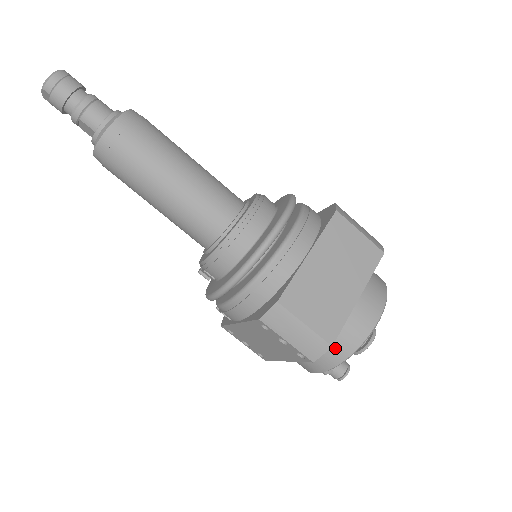
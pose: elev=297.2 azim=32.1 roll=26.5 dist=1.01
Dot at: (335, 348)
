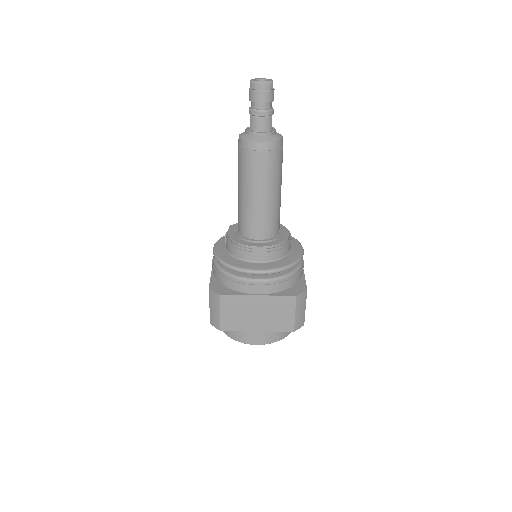
Dot at: occluded
